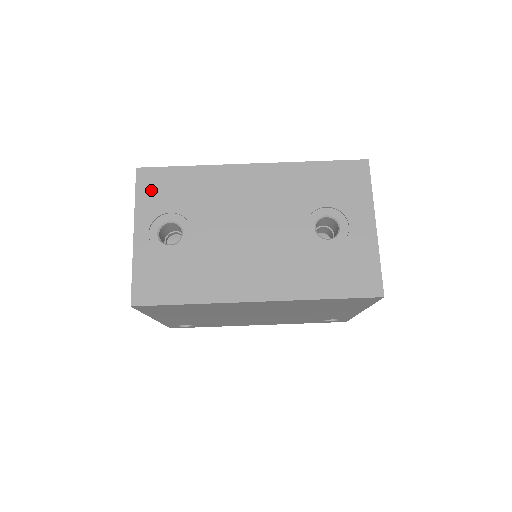
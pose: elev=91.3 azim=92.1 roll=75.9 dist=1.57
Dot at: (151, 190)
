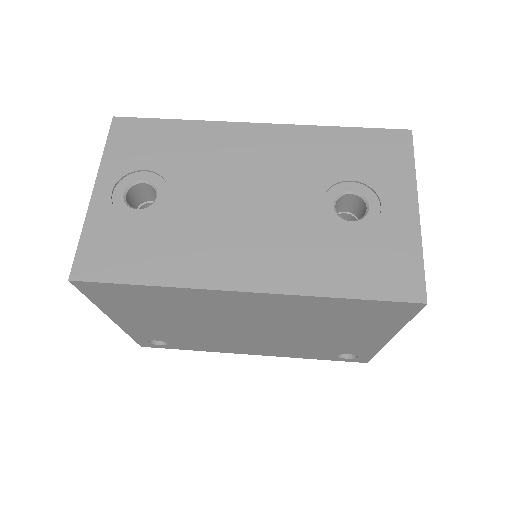
Dot at: (126, 142)
